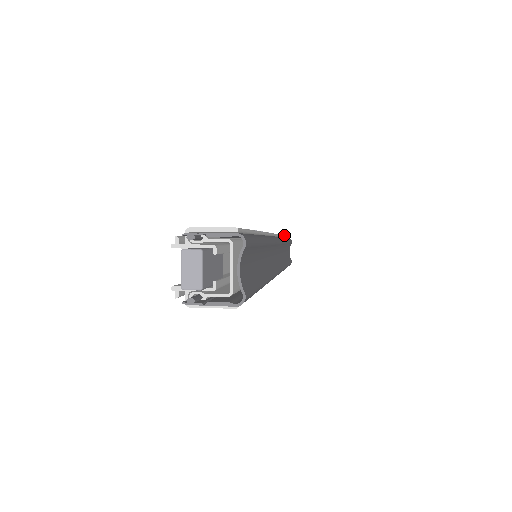
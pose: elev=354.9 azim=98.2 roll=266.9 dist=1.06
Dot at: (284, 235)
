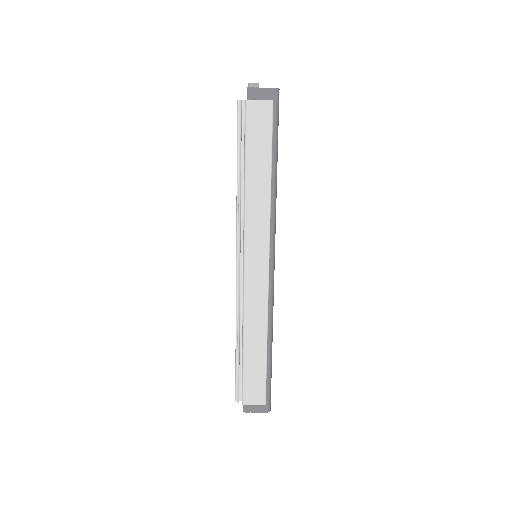
Dot at: occluded
